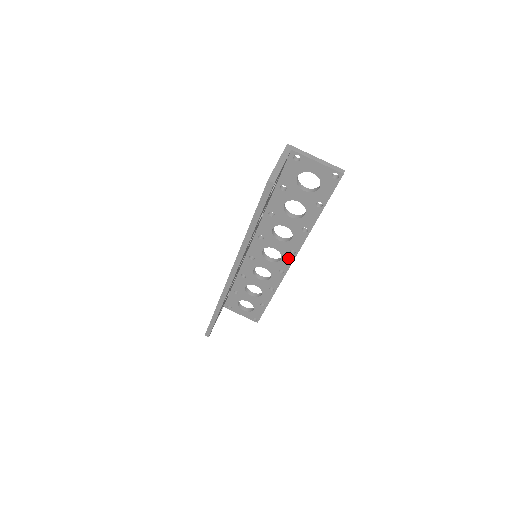
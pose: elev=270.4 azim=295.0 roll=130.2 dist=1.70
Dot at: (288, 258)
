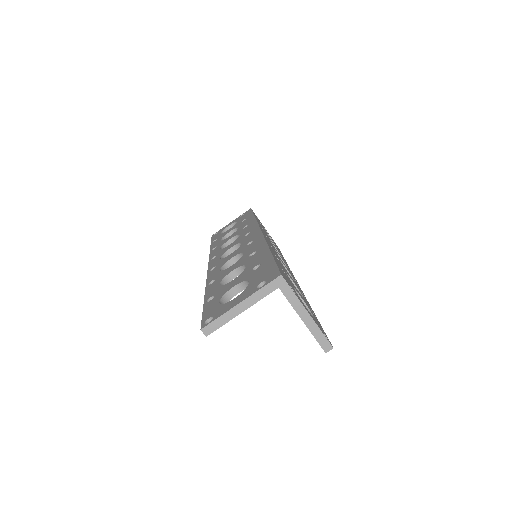
Dot at: occluded
